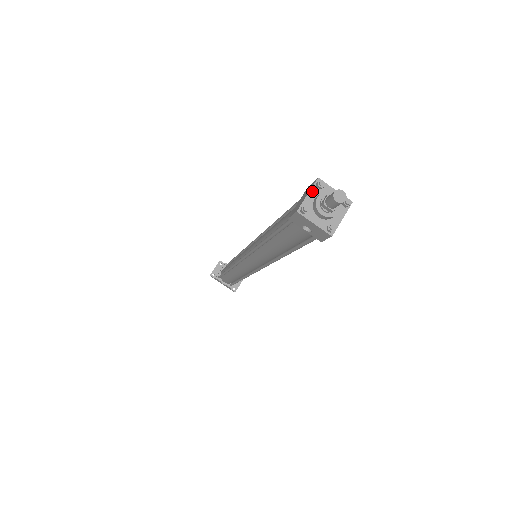
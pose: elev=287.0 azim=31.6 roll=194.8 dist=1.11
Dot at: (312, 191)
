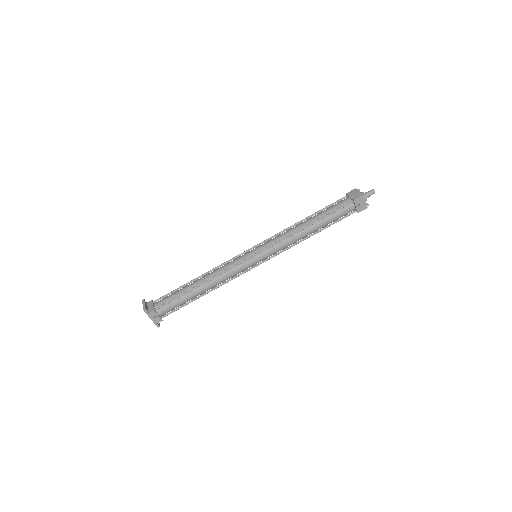
Dot at: (359, 191)
